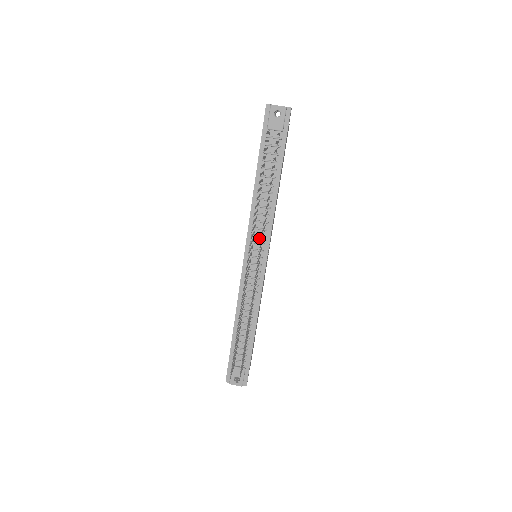
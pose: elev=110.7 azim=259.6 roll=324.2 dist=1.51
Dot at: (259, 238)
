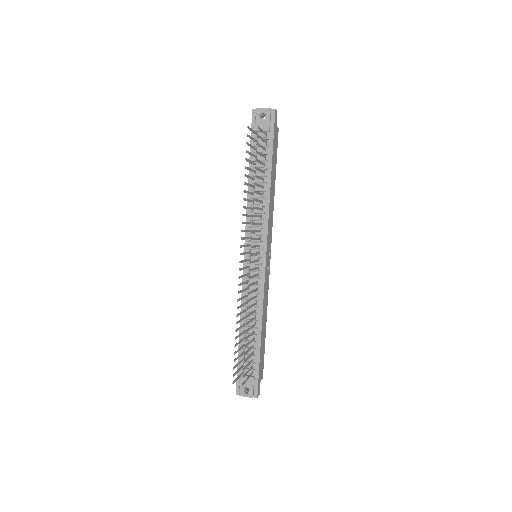
Dot at: (257, 237)
